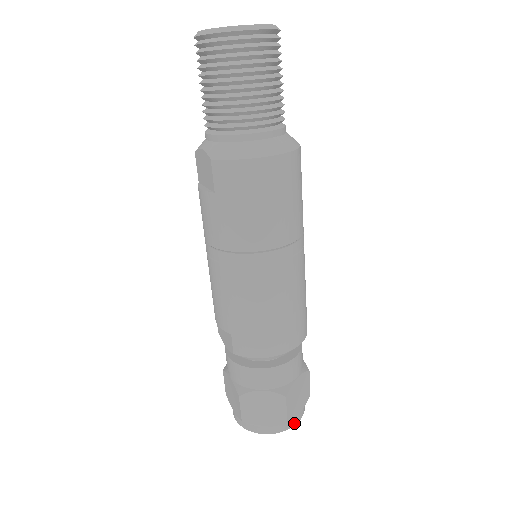
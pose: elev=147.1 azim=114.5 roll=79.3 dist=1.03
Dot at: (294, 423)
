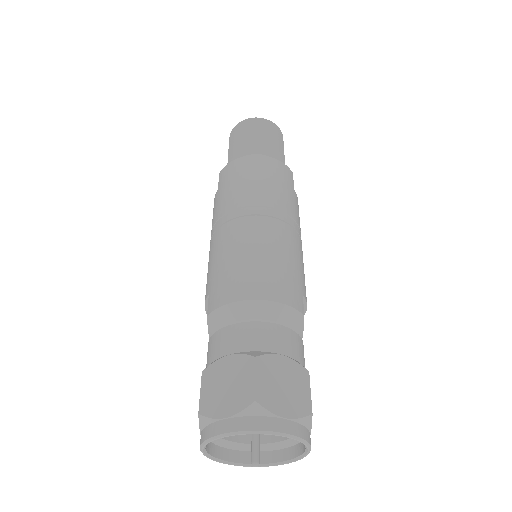
Dot at: (273, 427)
